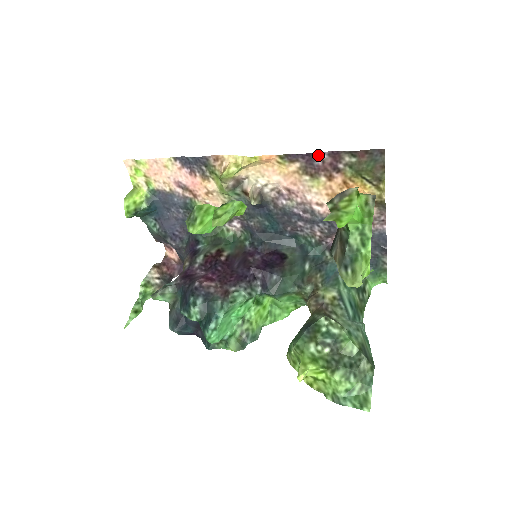
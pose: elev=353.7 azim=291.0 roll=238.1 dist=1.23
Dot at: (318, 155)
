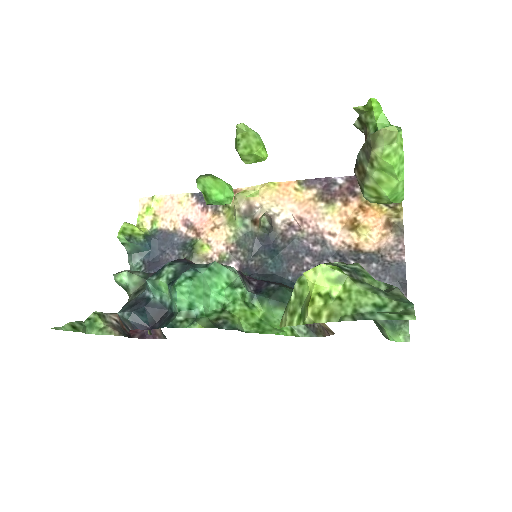
Dot at: (336, 181)
